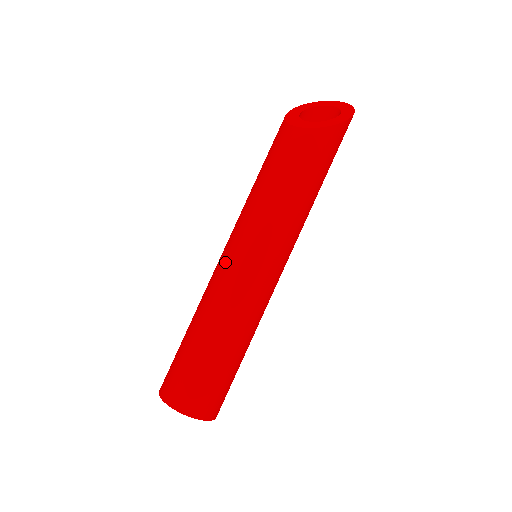
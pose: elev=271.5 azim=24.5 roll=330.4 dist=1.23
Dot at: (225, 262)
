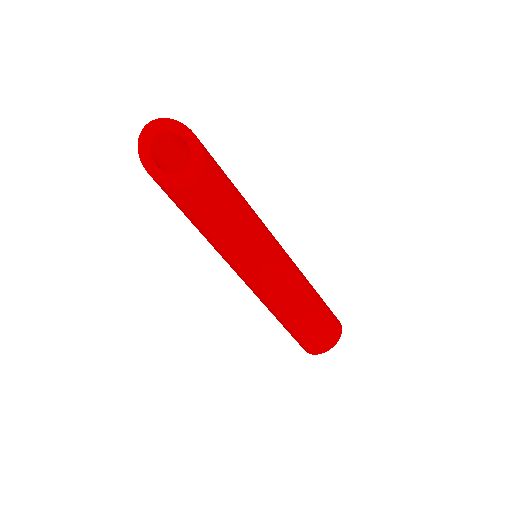
Dot at: (266, 283)
